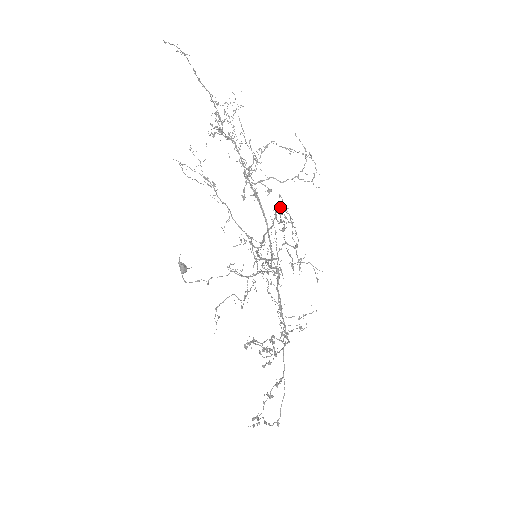
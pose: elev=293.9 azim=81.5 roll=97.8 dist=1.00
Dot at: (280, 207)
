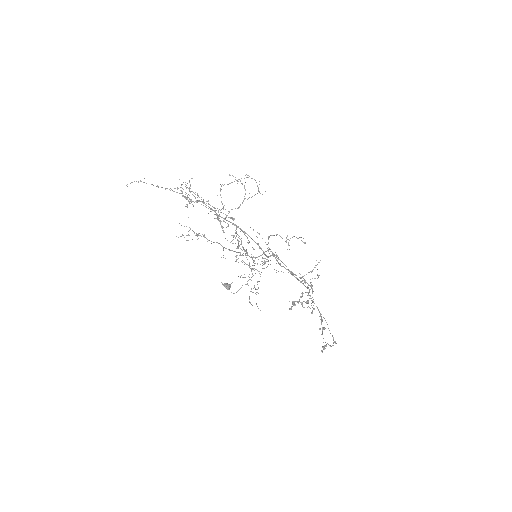
Dot at: occluded
